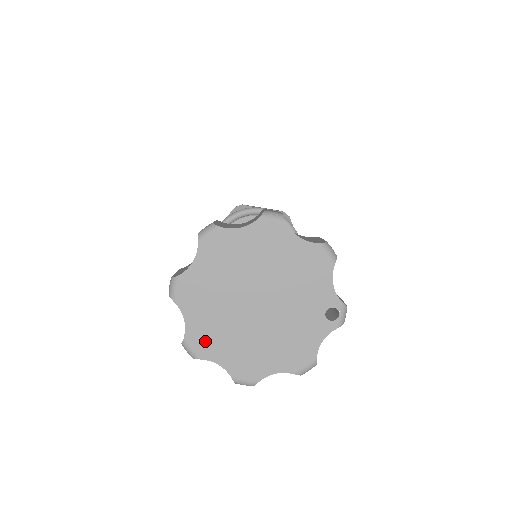
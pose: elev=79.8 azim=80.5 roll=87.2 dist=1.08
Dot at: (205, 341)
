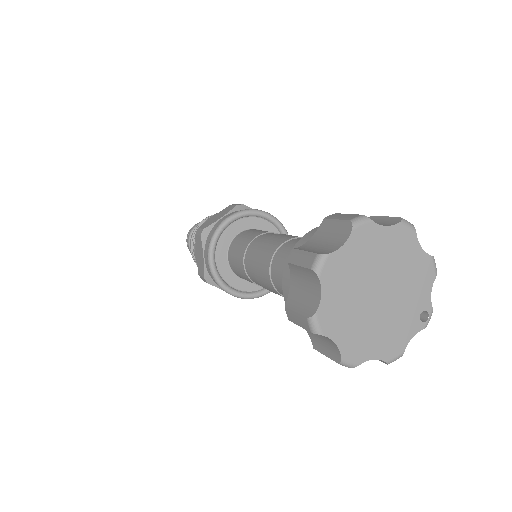
Dot at: (331, 319)
